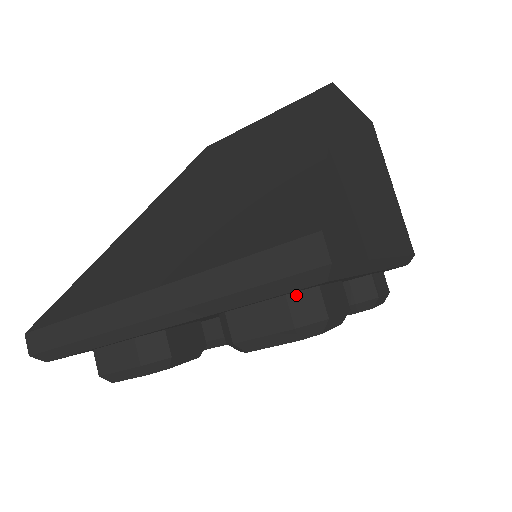
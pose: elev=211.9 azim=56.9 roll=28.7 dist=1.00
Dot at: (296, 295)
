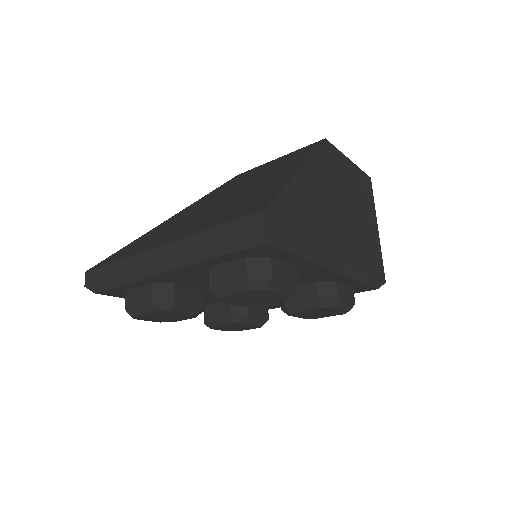
Dot at: (253, 259)
